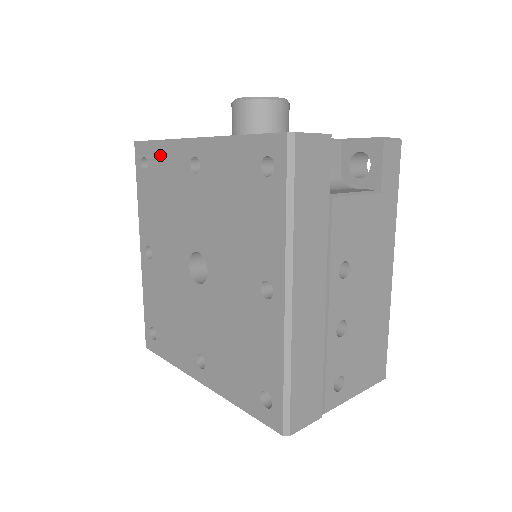
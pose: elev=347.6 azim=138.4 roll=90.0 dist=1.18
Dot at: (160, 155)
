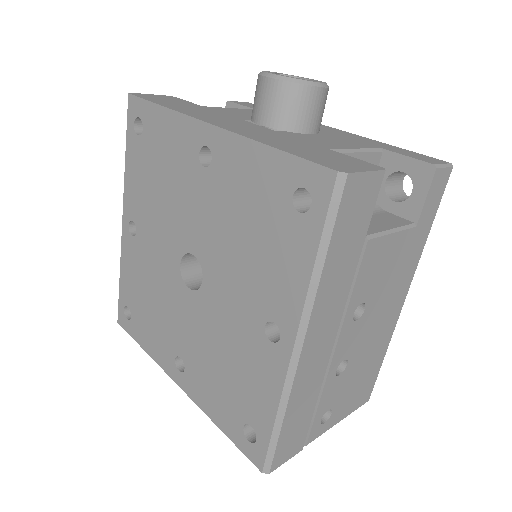
Dot at: (161, 125)
